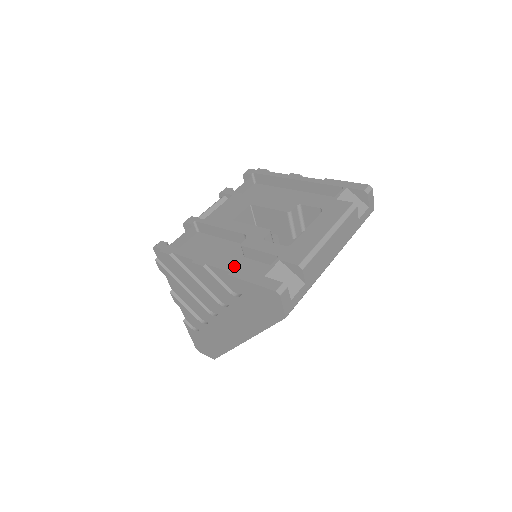
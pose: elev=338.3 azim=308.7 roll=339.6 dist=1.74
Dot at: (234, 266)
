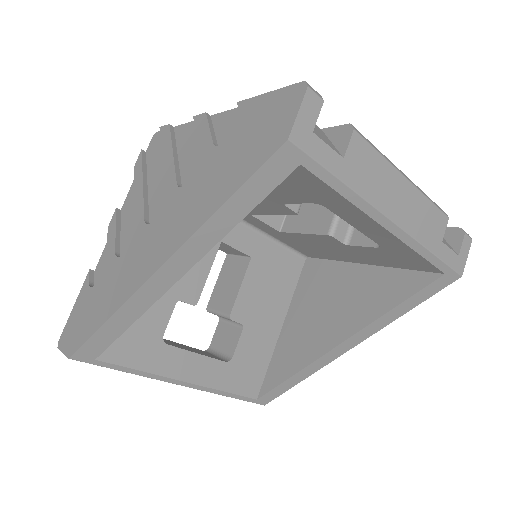
Dot at: occluded
